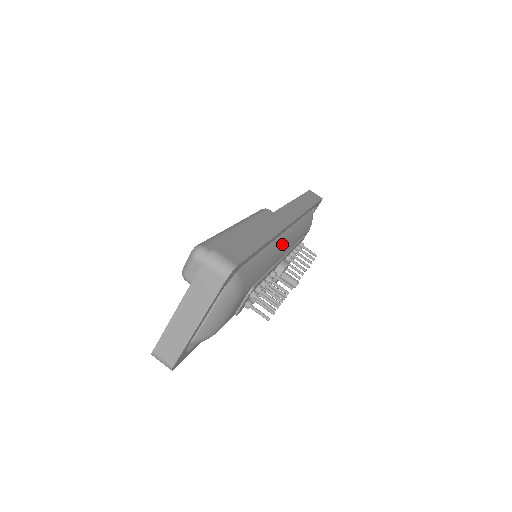
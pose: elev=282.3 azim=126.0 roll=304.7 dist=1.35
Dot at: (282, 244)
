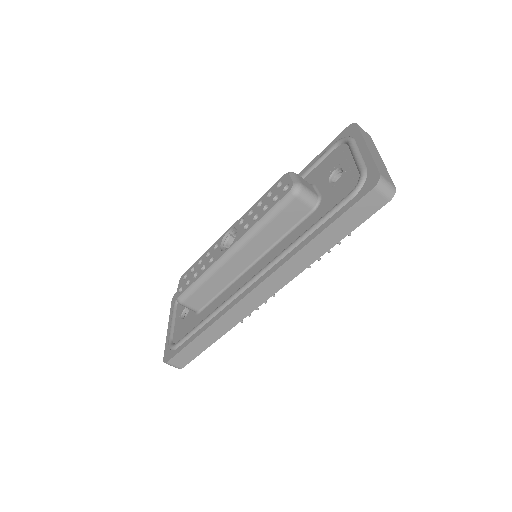
Dot at: occluded
